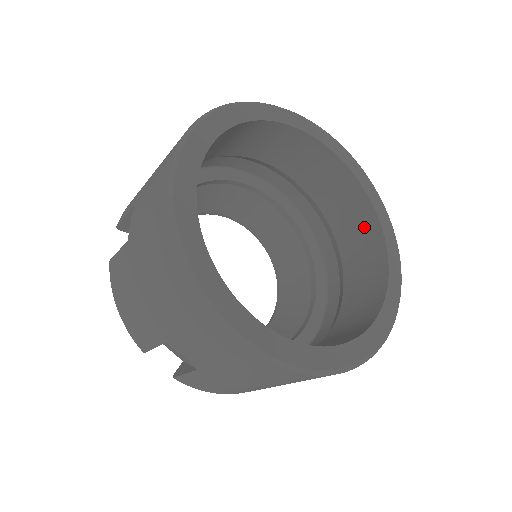
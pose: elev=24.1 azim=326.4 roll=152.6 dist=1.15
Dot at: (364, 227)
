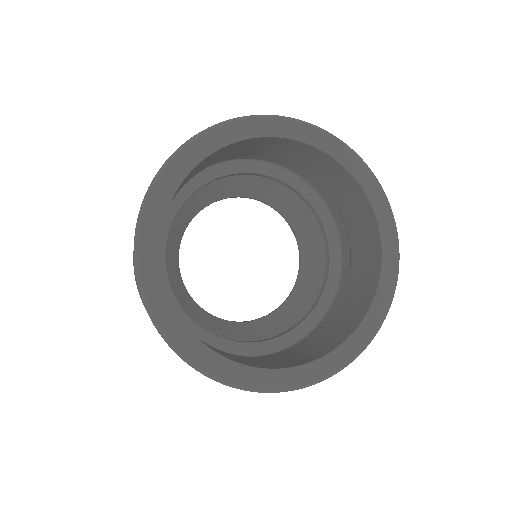
Dot at: (316, 159)
